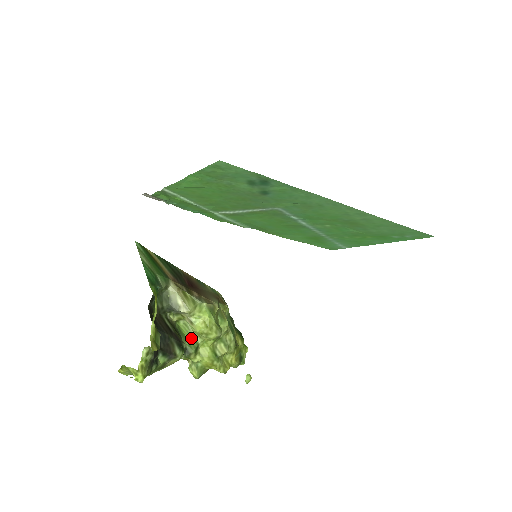
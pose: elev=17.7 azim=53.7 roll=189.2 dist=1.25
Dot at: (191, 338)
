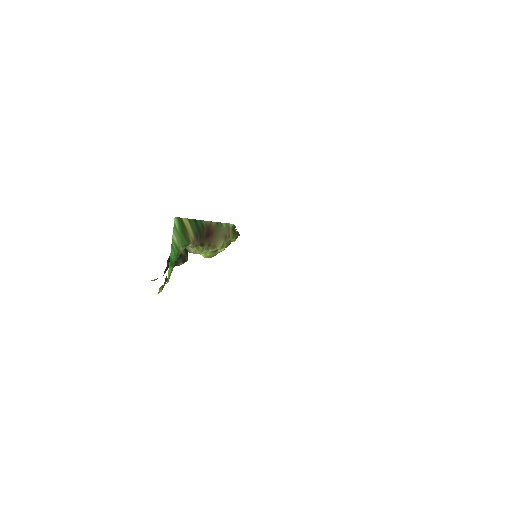
Dot at: occluded
